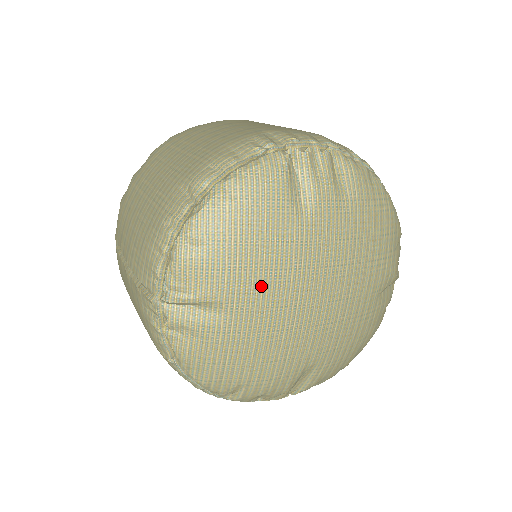
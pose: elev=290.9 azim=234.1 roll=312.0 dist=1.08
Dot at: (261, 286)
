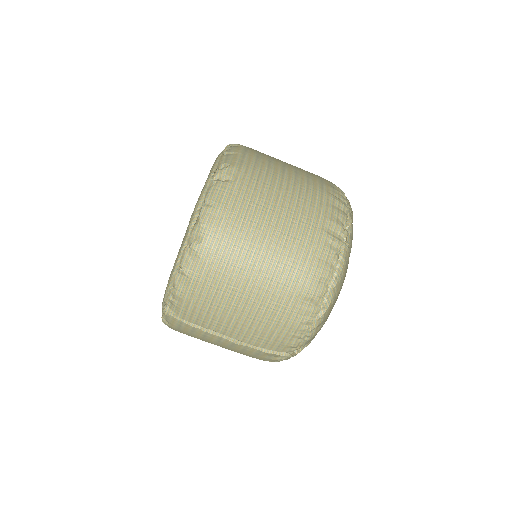
Dot at: occluded
